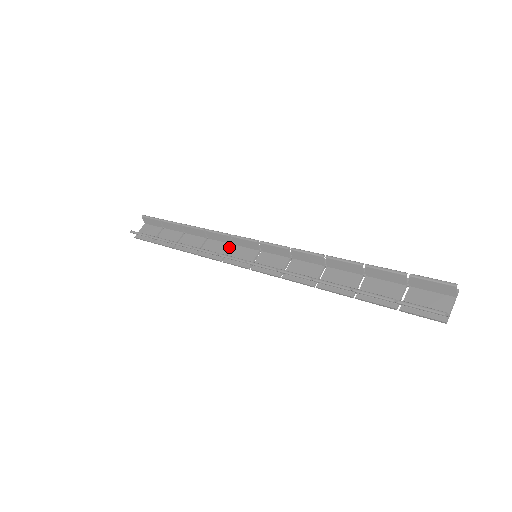
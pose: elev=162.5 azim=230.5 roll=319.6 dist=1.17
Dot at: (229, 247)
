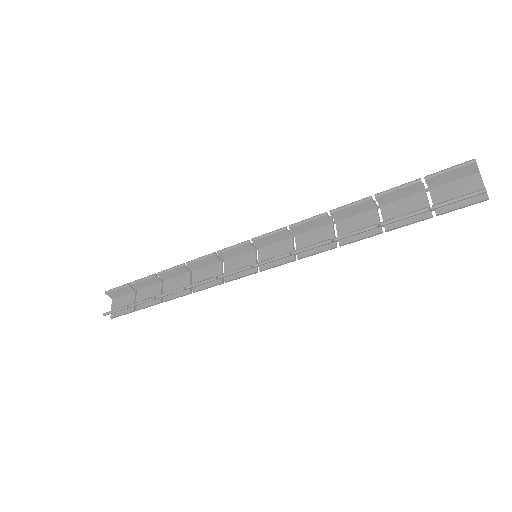
Dot at: (221, 265)
